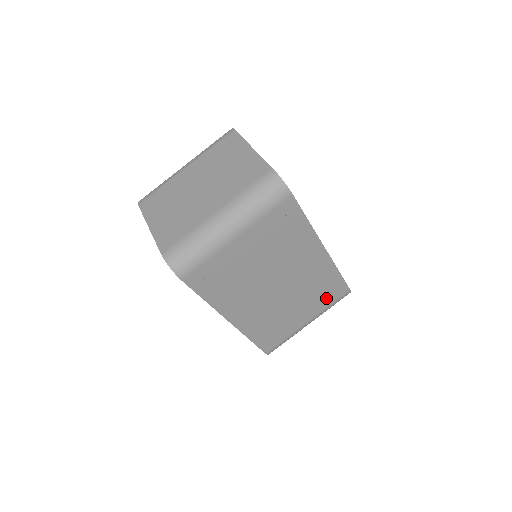
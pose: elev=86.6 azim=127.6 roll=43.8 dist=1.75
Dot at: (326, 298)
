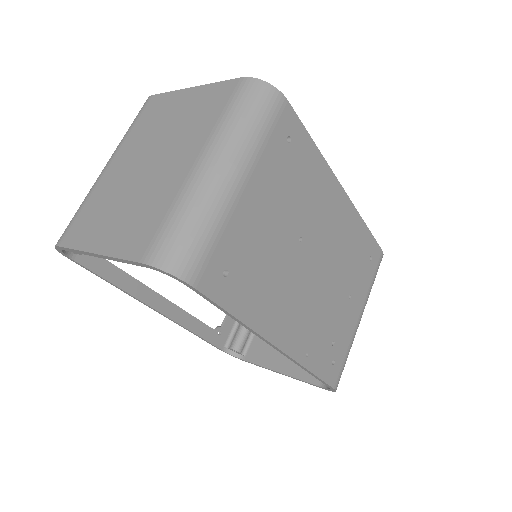
Dot at: (365, 271)
